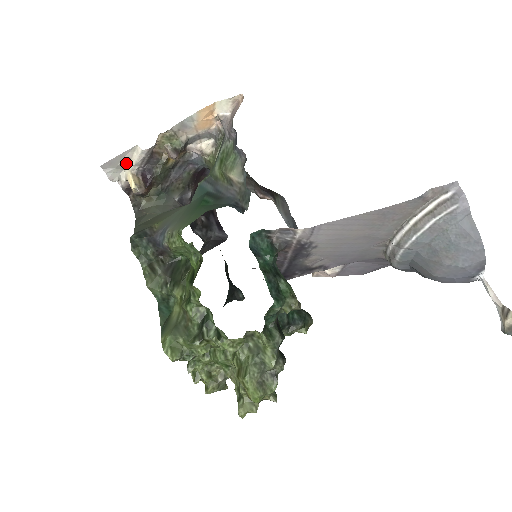
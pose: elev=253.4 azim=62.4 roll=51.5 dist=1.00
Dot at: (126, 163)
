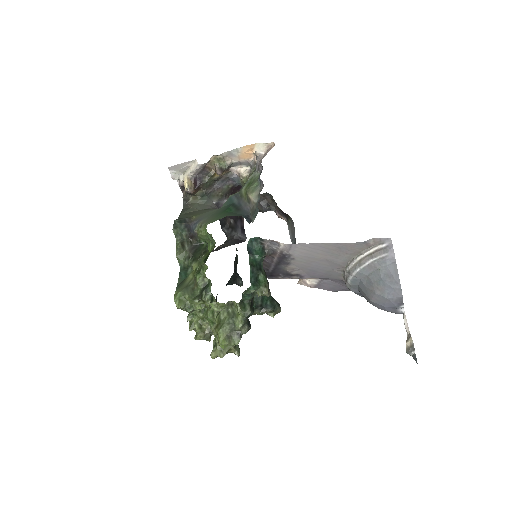
Dot at: (186, 169)
